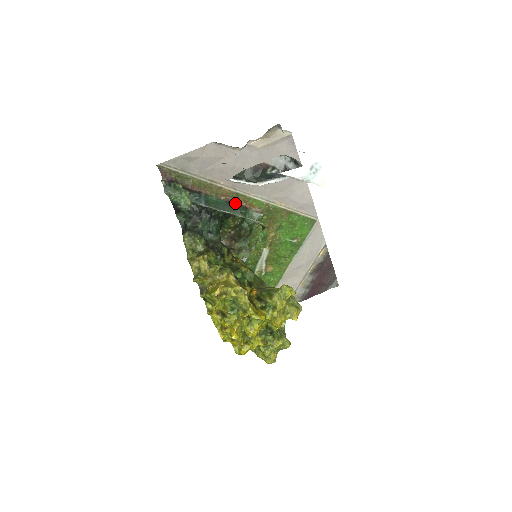
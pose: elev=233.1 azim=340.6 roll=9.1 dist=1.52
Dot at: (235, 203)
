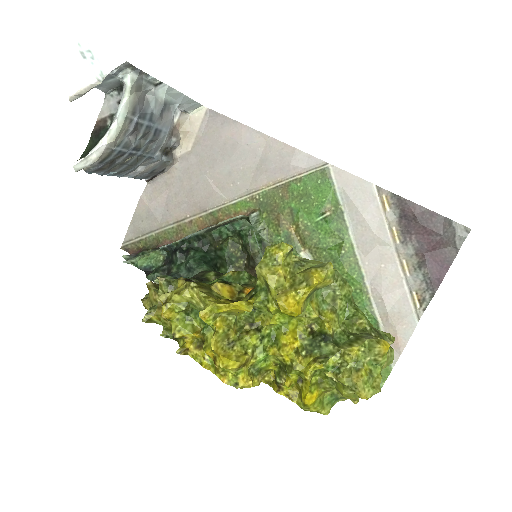
Dot at: occluded
